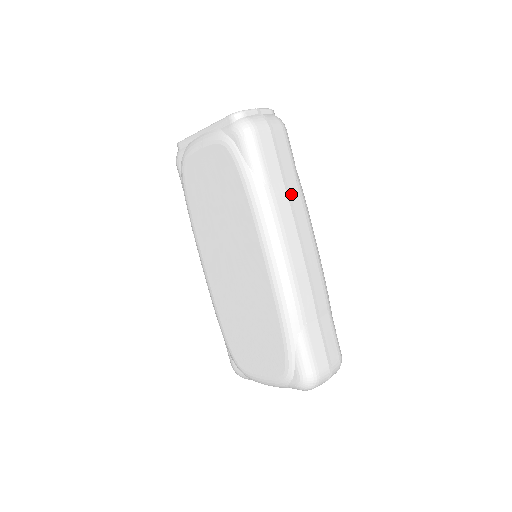
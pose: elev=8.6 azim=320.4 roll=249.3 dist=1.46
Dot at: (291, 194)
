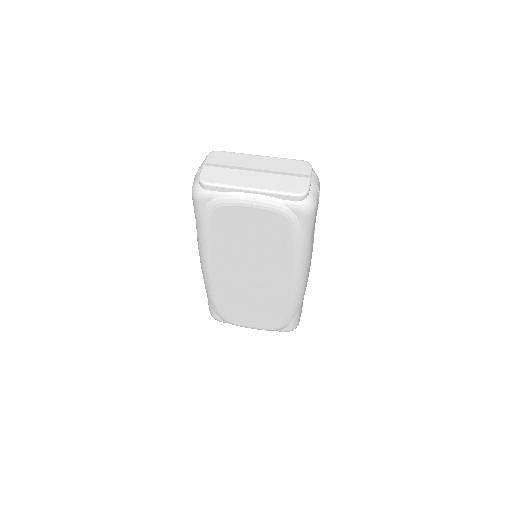
Dot at: (314, 233)
